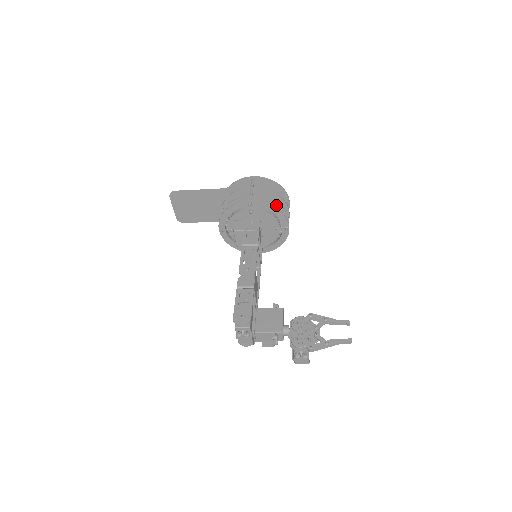
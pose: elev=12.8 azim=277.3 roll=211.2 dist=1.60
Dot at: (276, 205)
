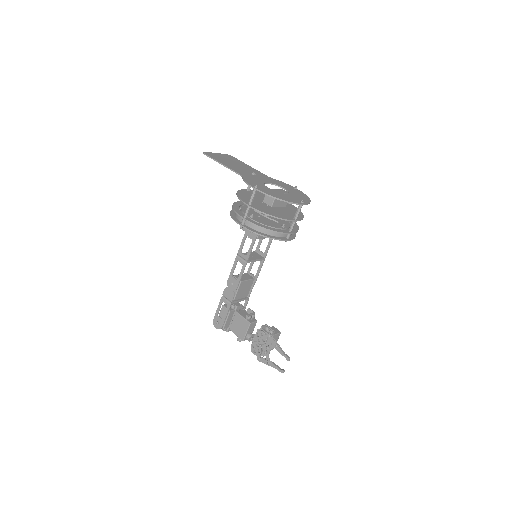
Dot at: (269, 229)
